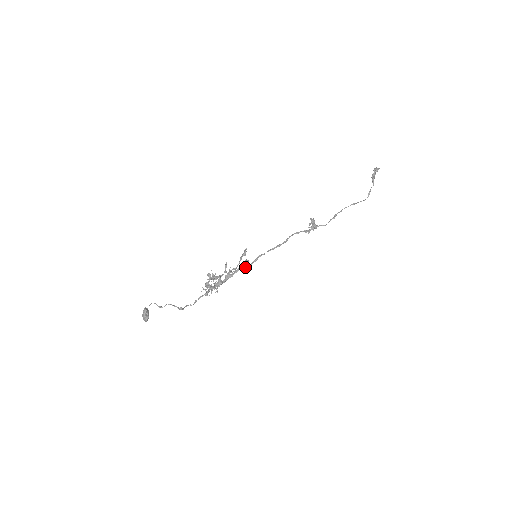
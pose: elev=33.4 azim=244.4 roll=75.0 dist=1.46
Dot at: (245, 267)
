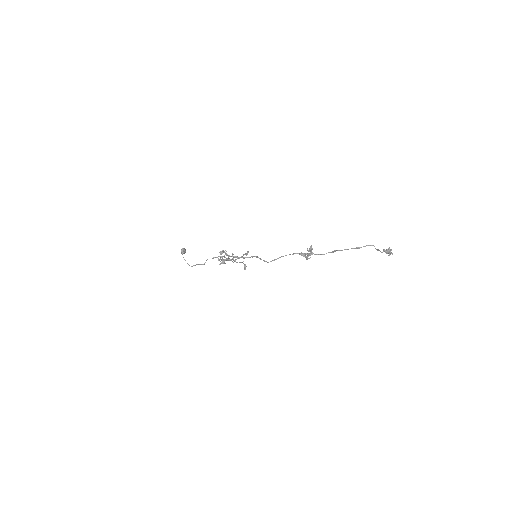
Dot at: (247, 257)
